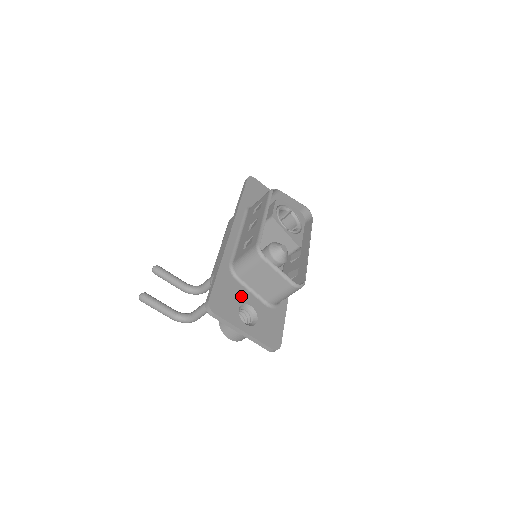
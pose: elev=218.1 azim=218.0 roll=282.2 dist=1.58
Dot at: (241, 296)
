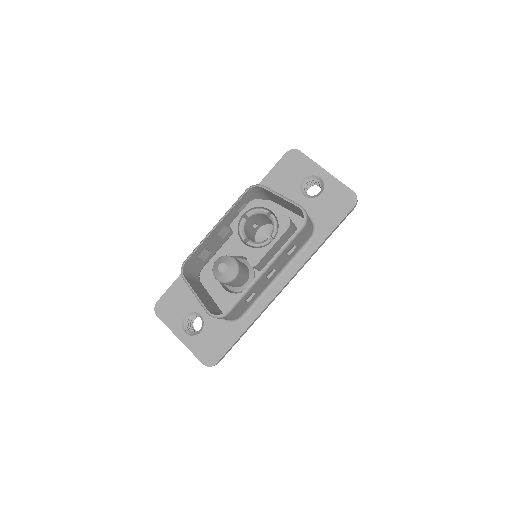
Dot at: (194, 303)
